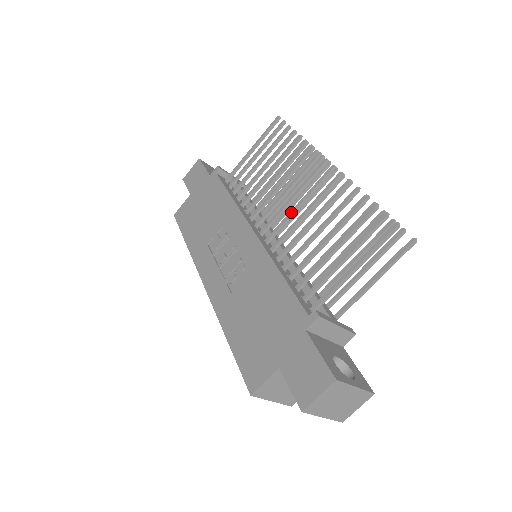
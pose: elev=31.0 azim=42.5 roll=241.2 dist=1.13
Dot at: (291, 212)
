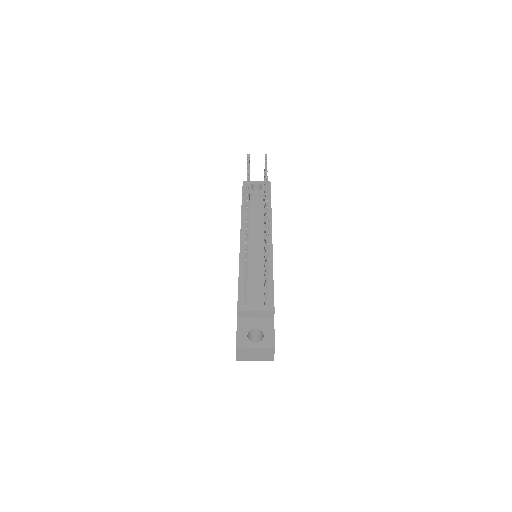
Dot at: occluded
